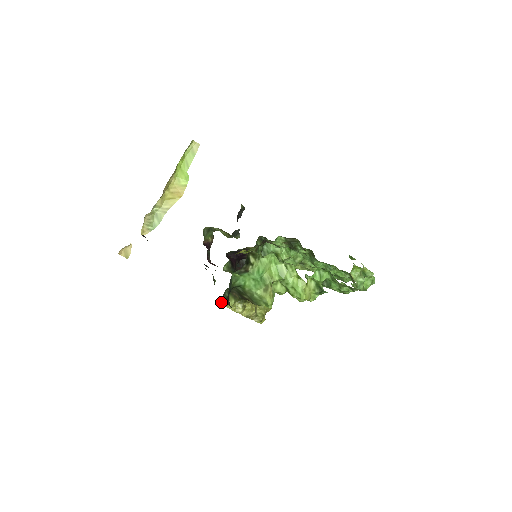
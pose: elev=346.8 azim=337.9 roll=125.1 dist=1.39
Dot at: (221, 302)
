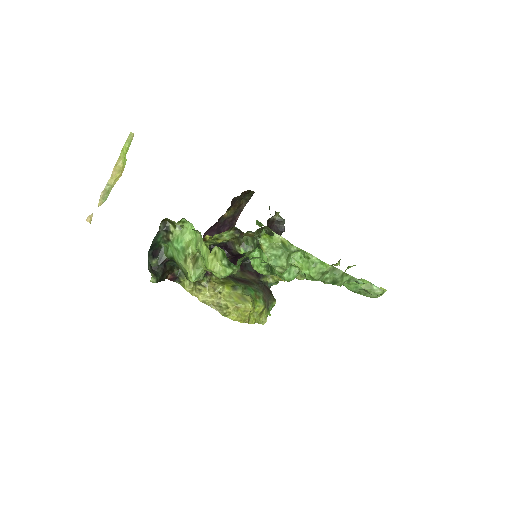
Dot at: (178, 281)
